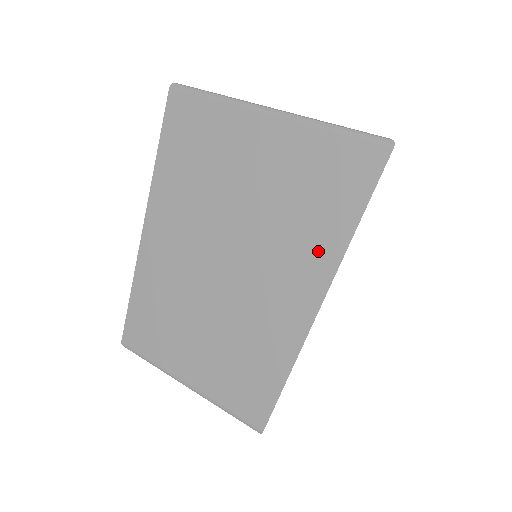
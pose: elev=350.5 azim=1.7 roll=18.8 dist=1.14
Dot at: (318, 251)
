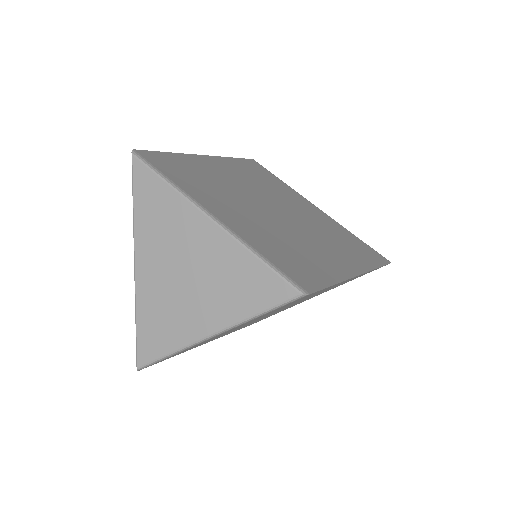
Dot at: (355, 257)
